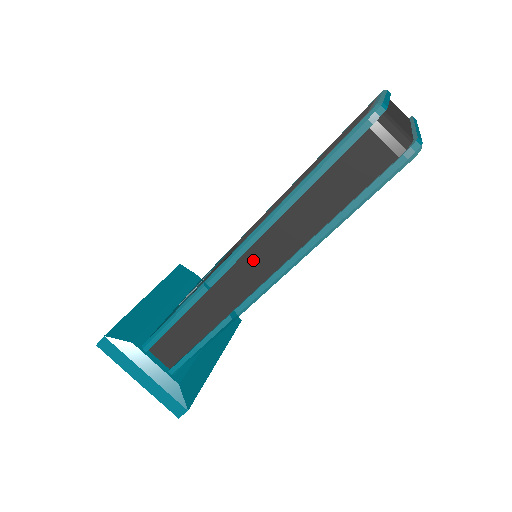
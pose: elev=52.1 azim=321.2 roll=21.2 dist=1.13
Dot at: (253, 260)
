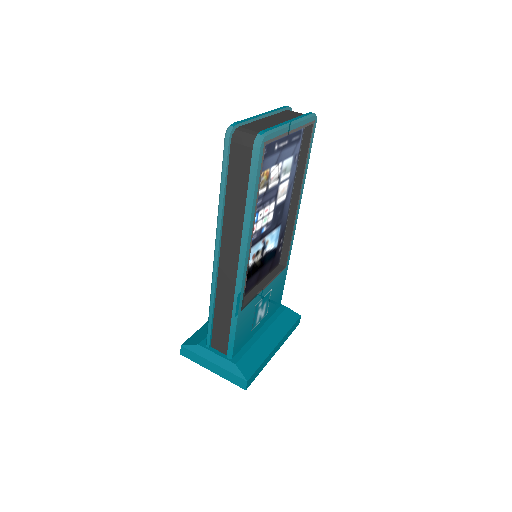
Dot at: (226, 254)
